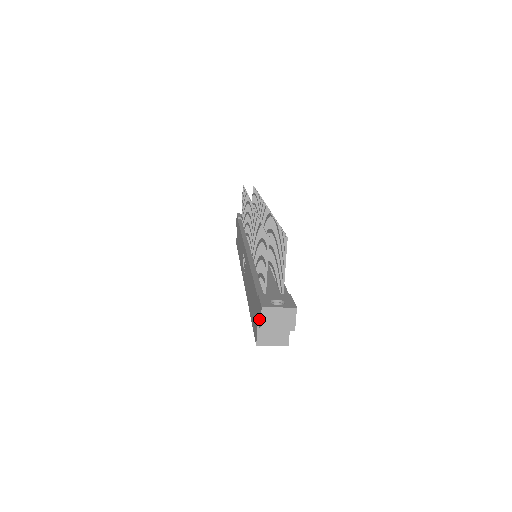
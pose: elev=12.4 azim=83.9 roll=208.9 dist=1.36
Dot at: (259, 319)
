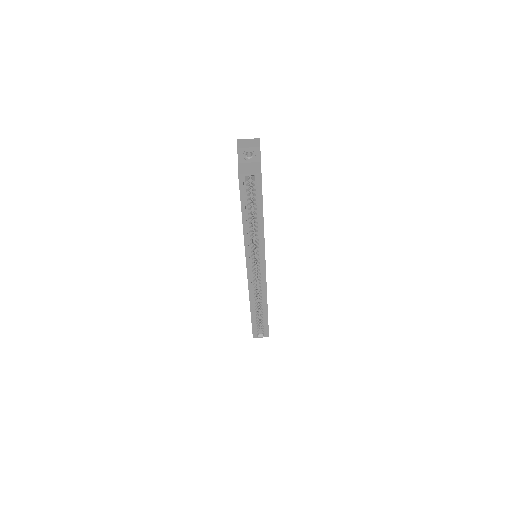
Dot at: (237, 152)
